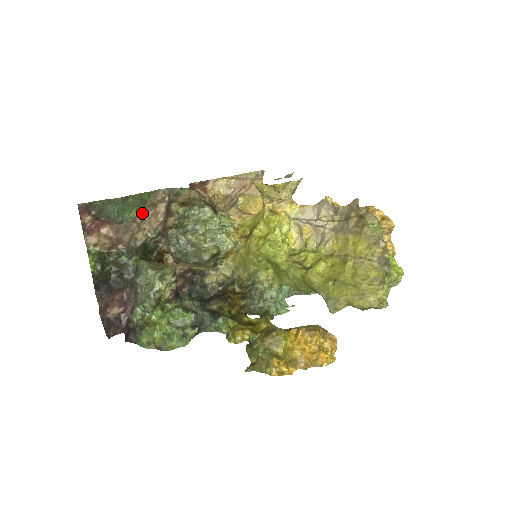
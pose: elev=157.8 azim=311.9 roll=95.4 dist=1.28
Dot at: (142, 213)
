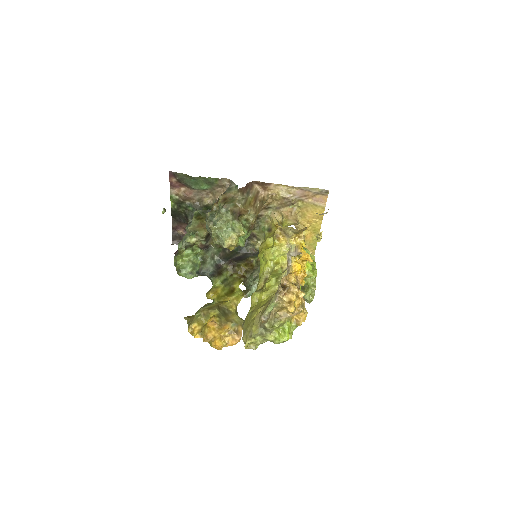
Dot at: (211, 188)
